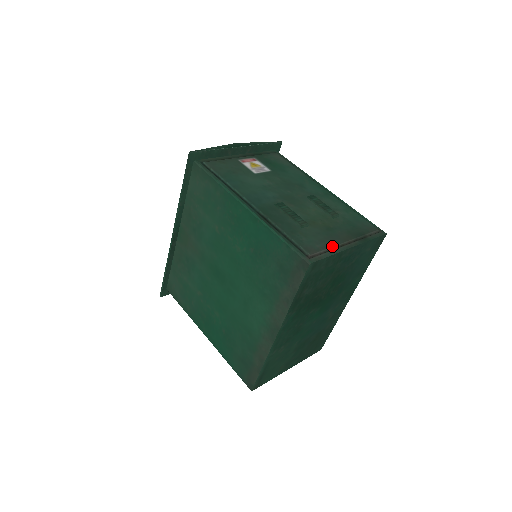
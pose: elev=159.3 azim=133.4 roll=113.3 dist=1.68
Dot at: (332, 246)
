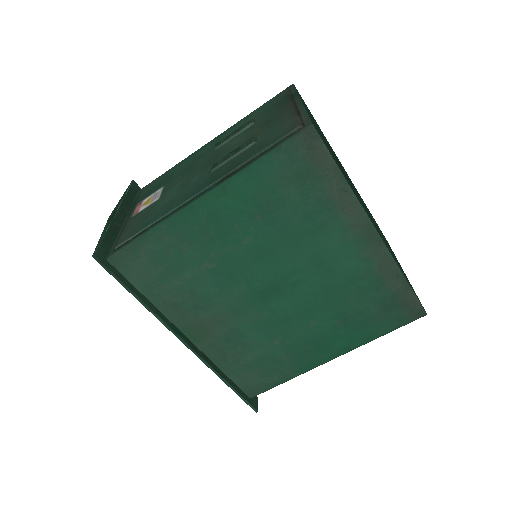
Dot at: (294, 113)
